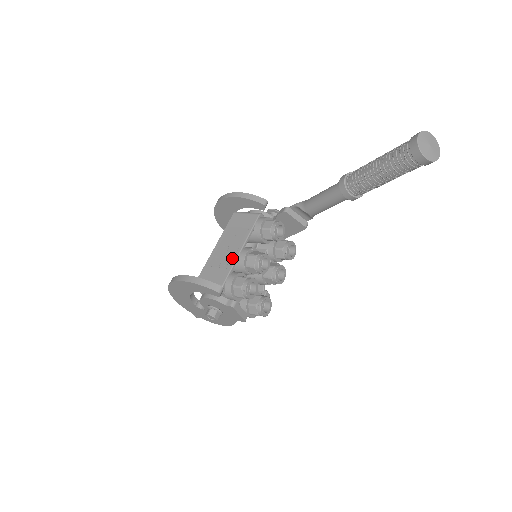
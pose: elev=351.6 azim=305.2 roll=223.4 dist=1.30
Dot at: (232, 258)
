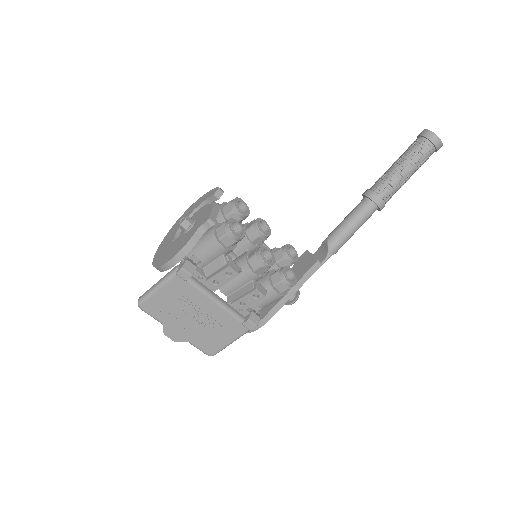
Dot at: occluded
